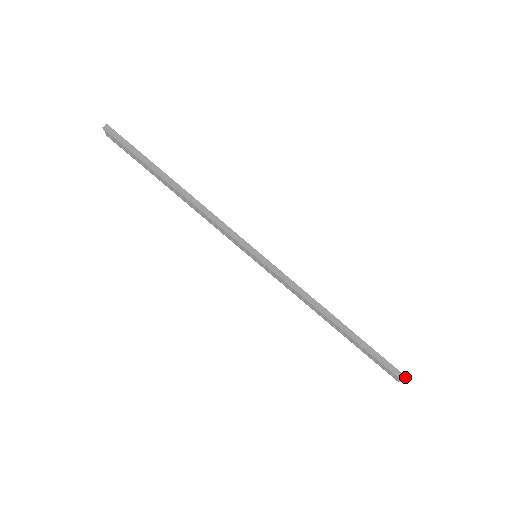
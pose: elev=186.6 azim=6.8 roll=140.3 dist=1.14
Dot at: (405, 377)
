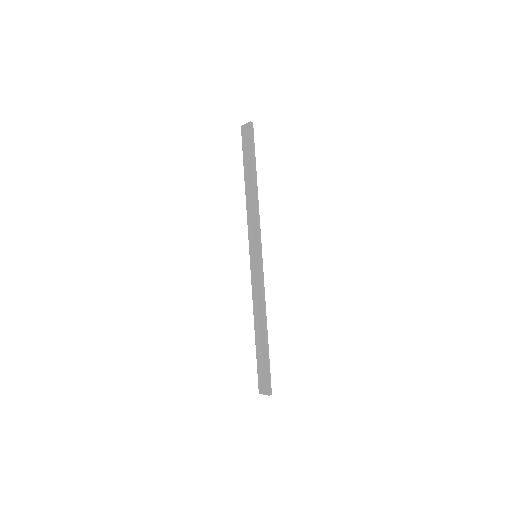
Dot at: (271, 391)
